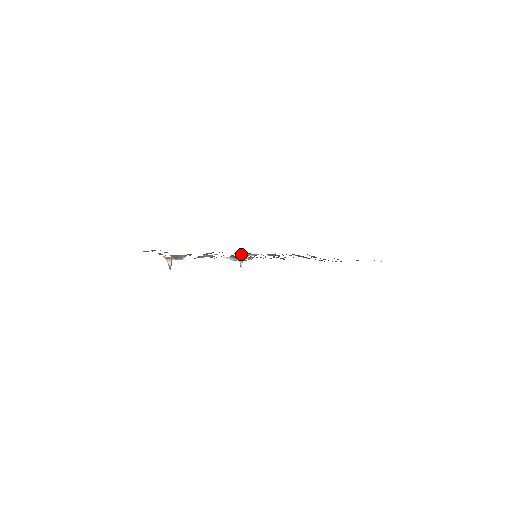
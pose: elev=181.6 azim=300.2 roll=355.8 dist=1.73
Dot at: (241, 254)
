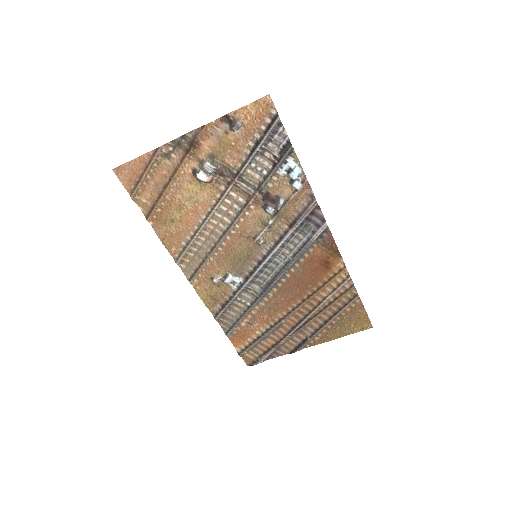
Dot at: (216, 275)
